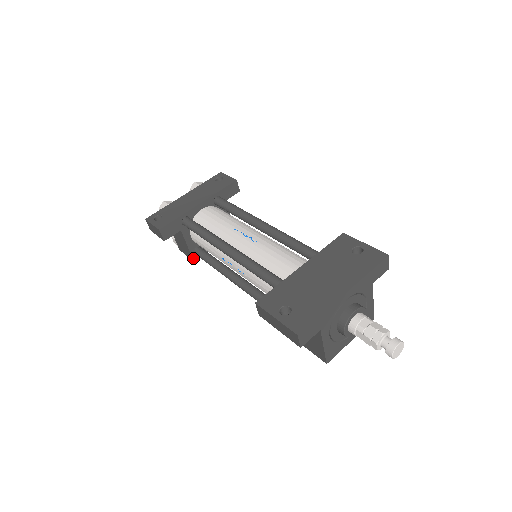
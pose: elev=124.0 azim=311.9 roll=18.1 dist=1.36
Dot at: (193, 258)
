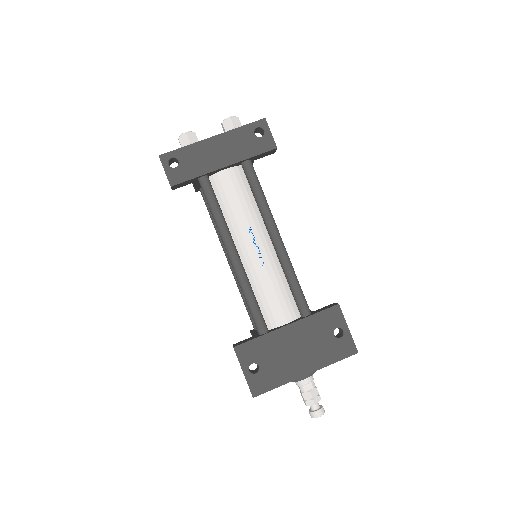
Dot at: (196, 191)
